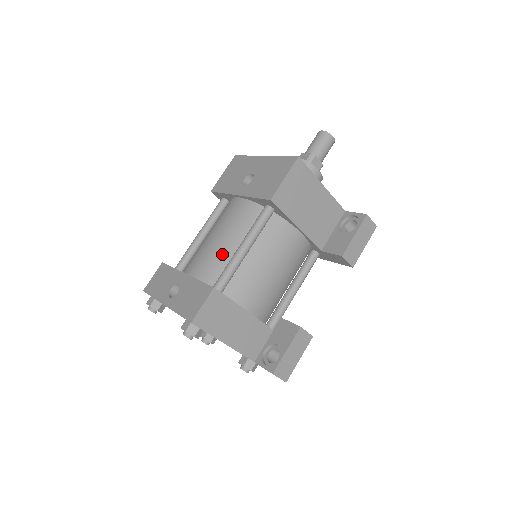
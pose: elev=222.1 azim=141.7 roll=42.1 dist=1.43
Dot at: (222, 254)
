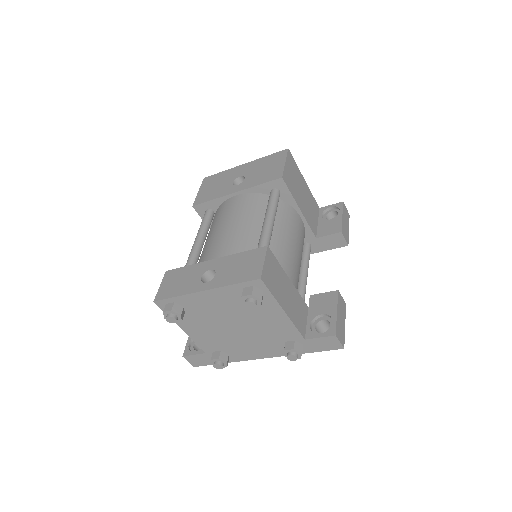
Dot at: (247, 234)
